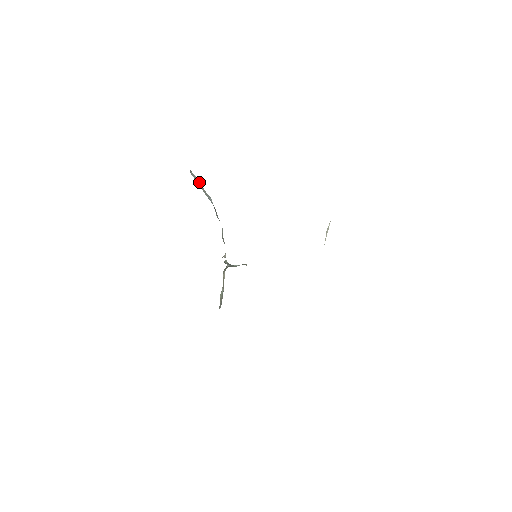
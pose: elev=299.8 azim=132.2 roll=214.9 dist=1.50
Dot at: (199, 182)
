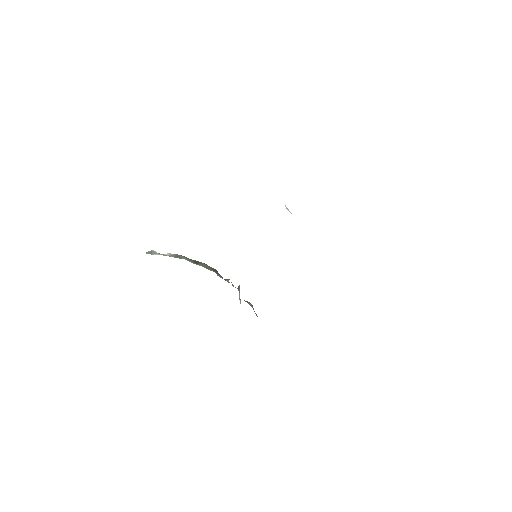
Dot at: occluded
